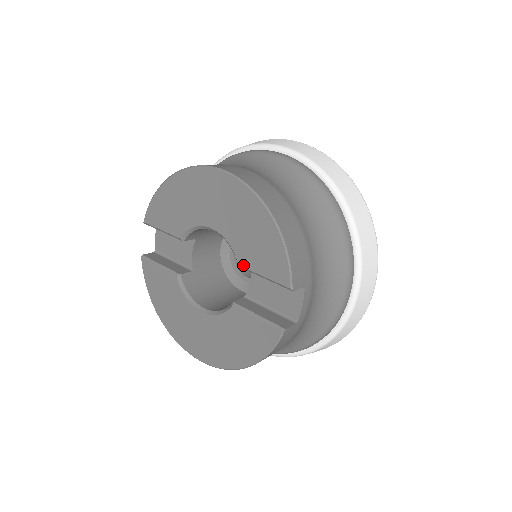
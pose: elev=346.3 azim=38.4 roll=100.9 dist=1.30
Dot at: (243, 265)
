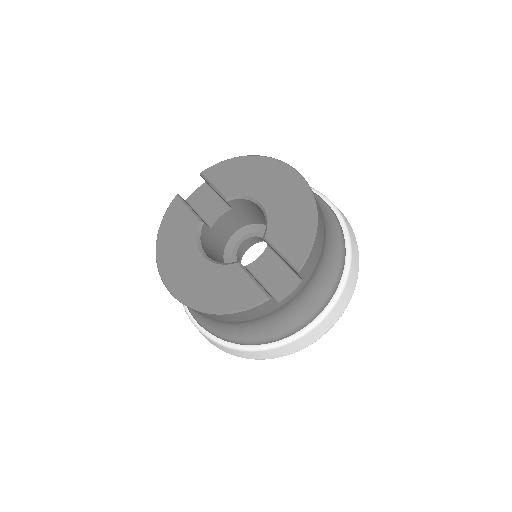
Dot at: (269, 238)
